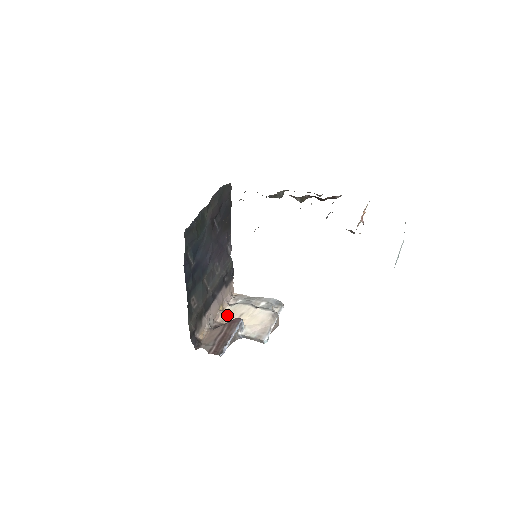
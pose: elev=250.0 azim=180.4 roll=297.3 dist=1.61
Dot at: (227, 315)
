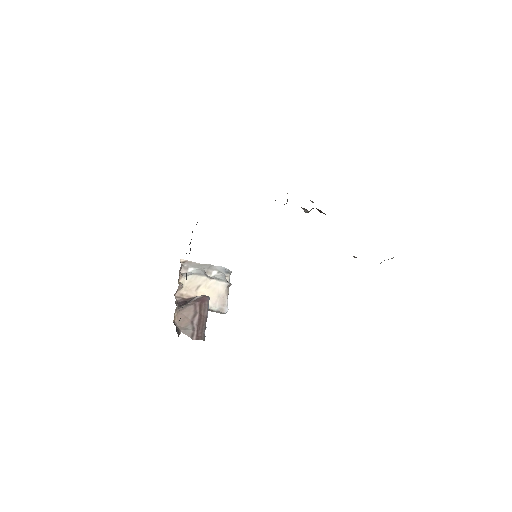
Dot at: (184, 288)
